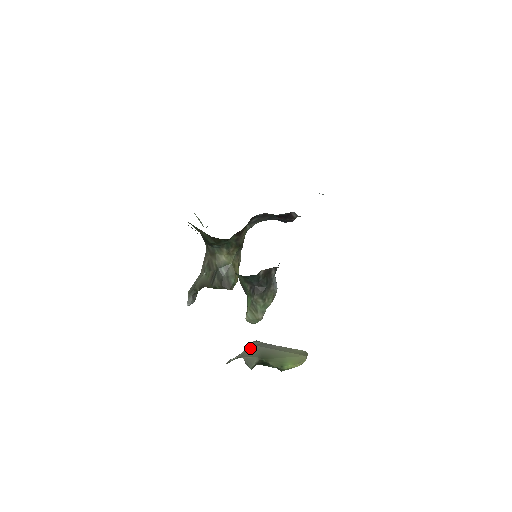
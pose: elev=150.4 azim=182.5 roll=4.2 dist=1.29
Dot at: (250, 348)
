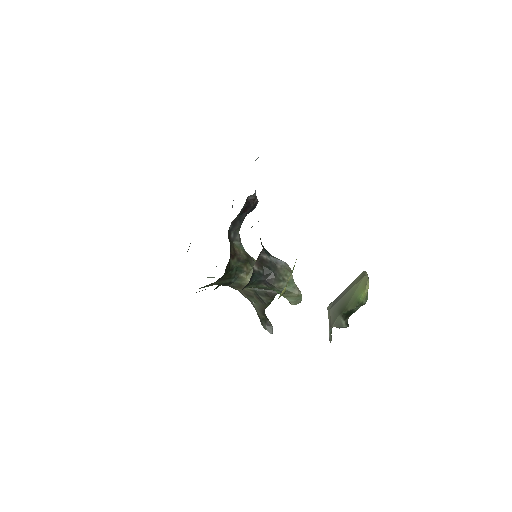
Dot at: (329, 315)
